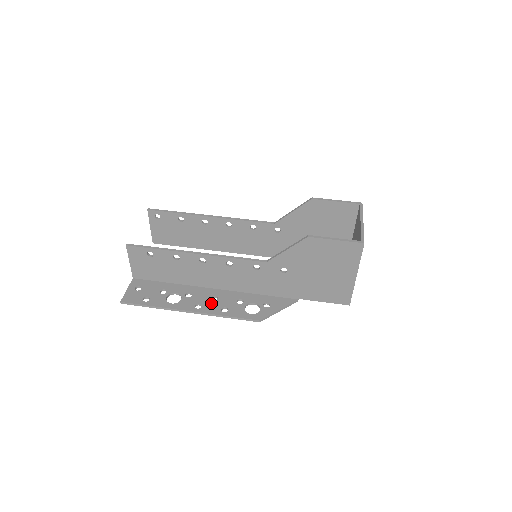
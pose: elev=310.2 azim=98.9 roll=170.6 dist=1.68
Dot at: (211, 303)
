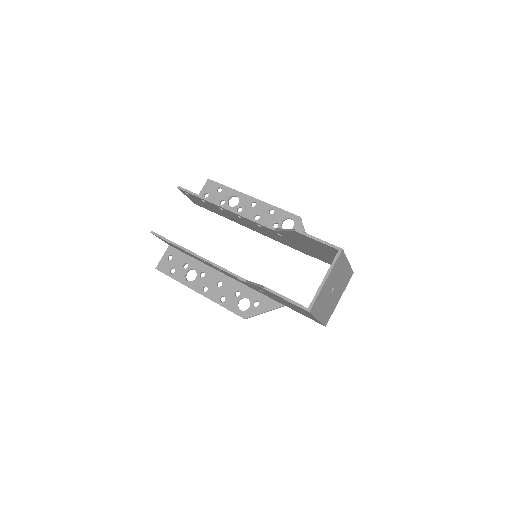
Dot at: (215, 289)
